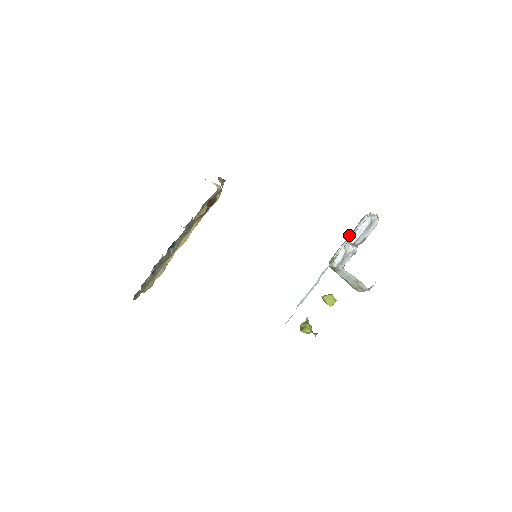
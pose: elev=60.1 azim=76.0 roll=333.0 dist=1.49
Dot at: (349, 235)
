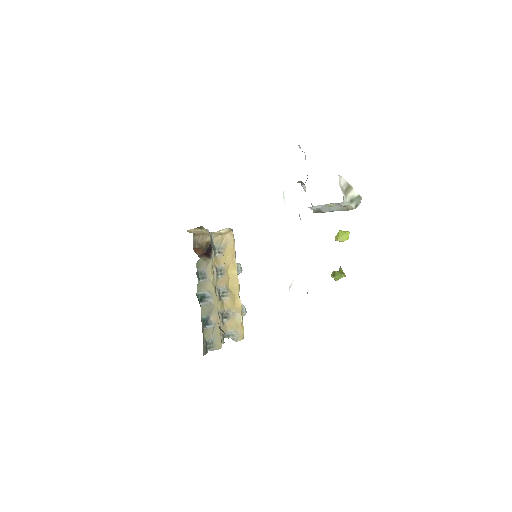
Dot at: occluded
